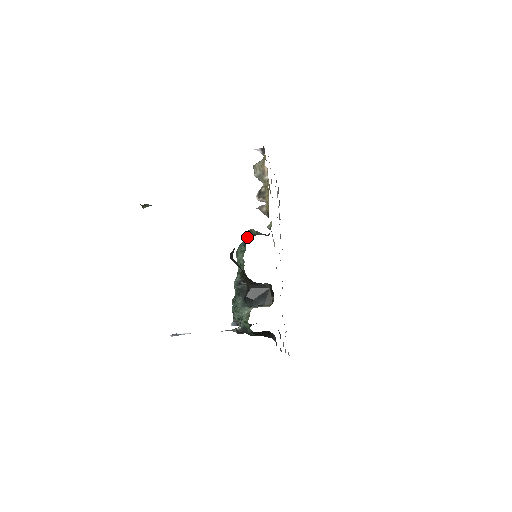
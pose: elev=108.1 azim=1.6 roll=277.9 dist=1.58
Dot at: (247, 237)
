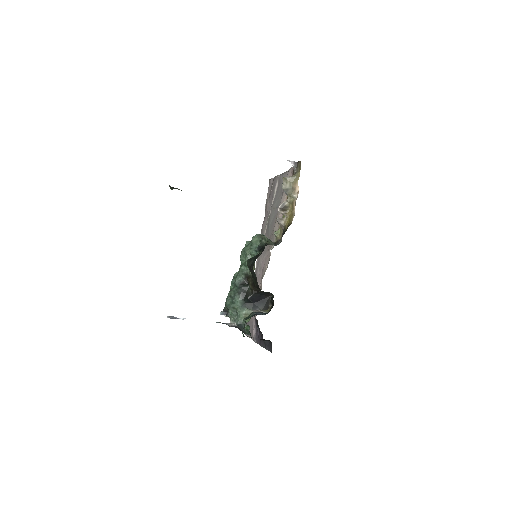
Dot at: (261, 244)
